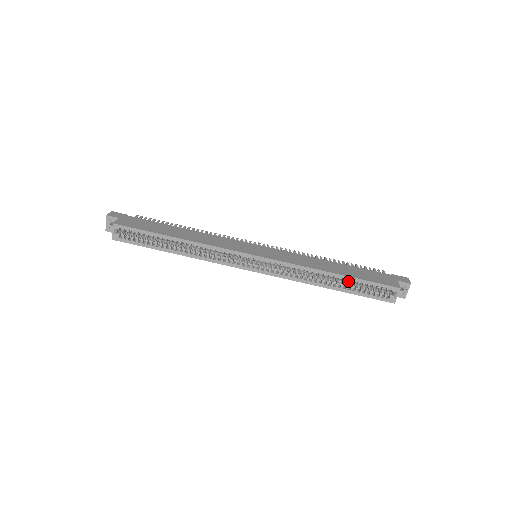
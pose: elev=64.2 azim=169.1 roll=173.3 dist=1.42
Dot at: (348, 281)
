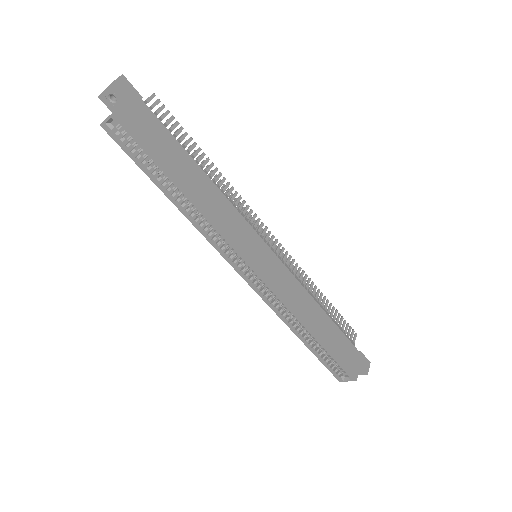
Dot at: (320, 346)
